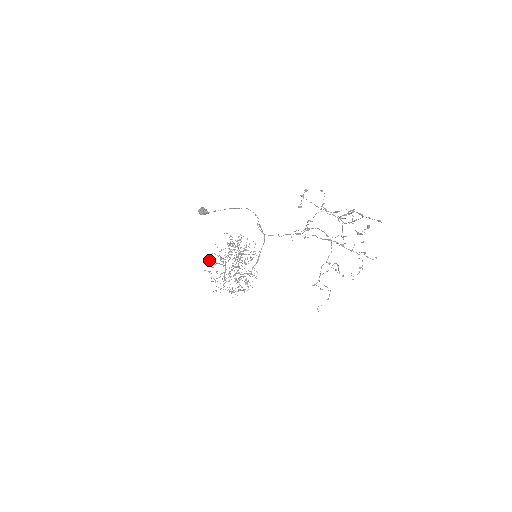
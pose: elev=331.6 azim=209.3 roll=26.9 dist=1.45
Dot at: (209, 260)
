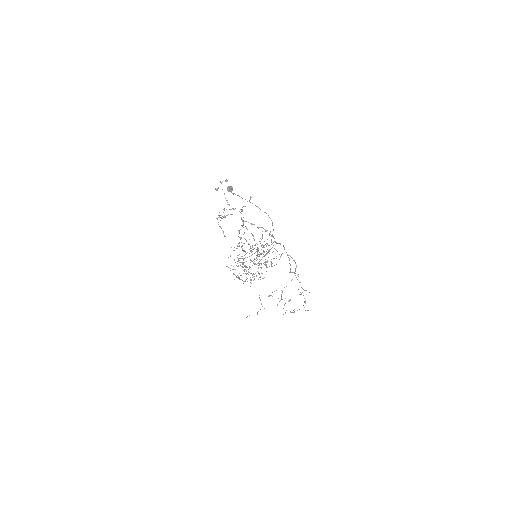
Dot at: occluded
